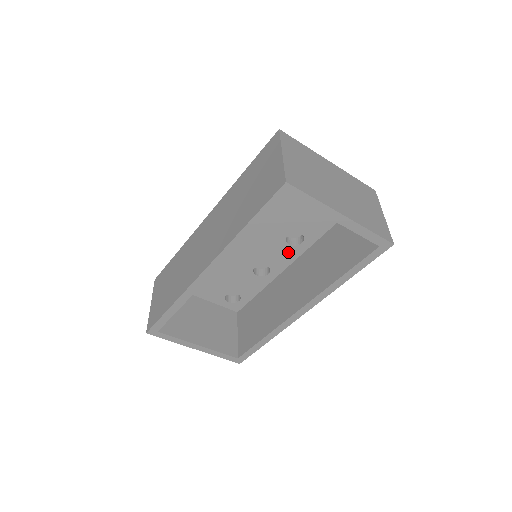
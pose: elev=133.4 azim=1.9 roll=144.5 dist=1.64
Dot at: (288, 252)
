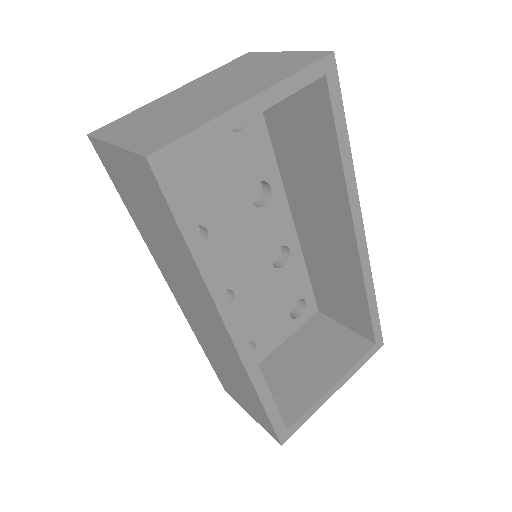
Dot at: (274, 212)
